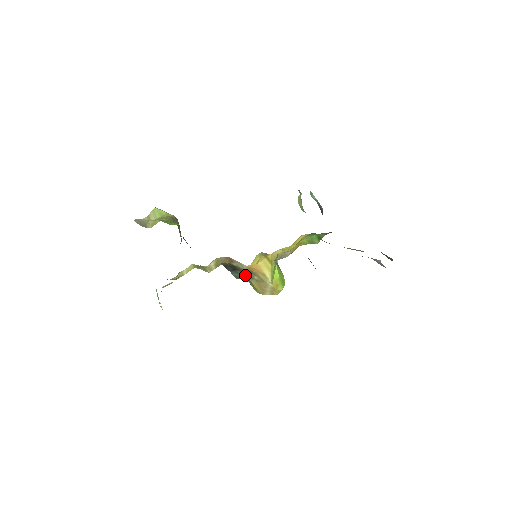
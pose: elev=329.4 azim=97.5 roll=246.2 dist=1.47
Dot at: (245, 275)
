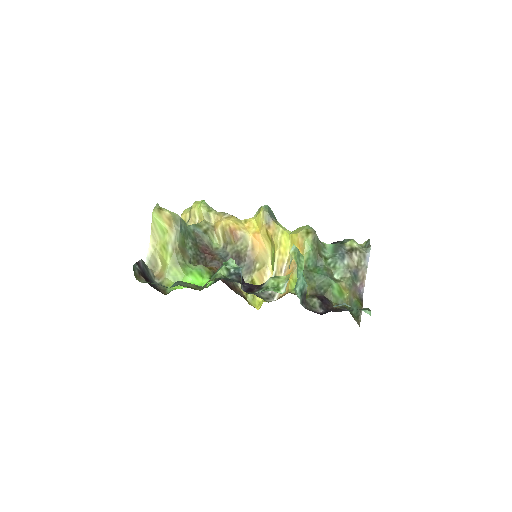
Dot at: (248, 268)
